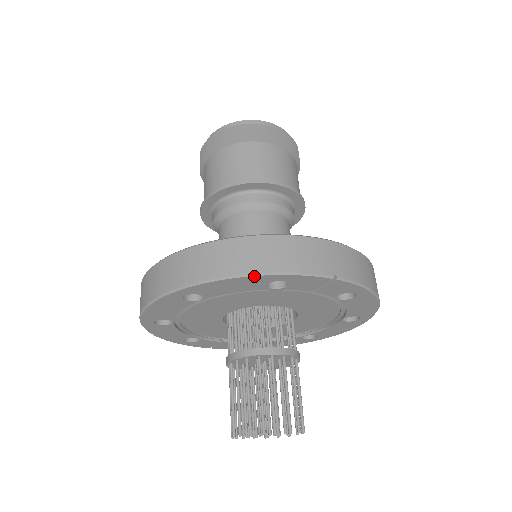
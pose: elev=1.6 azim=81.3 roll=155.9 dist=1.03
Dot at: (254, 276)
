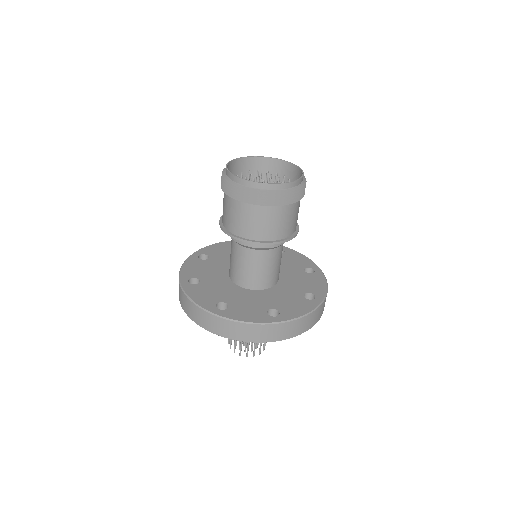
Dot at: (260, 342)
